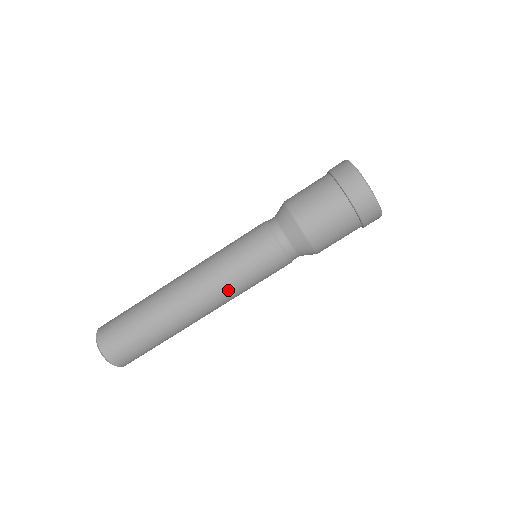
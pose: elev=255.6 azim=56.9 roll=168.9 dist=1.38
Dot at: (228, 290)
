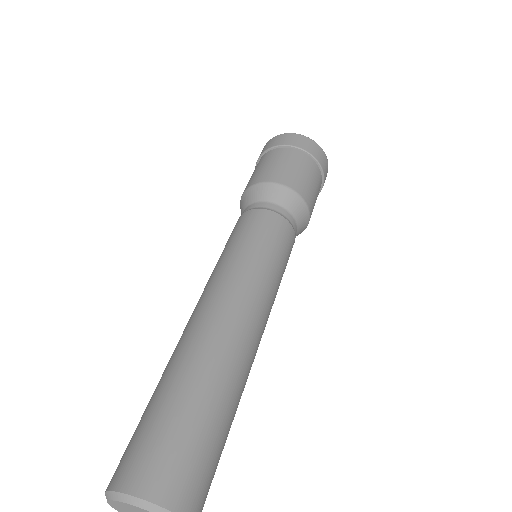
Dot at: (235, 271)
